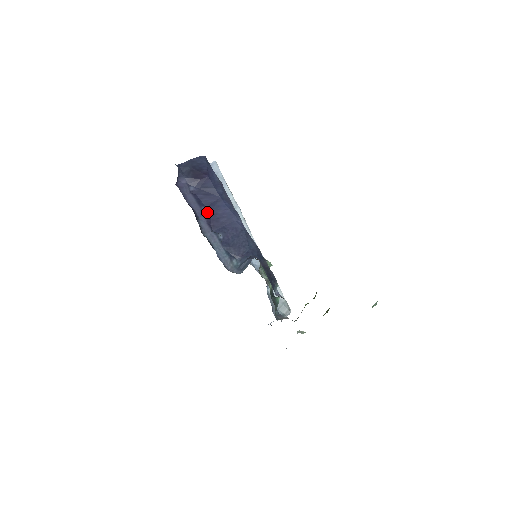
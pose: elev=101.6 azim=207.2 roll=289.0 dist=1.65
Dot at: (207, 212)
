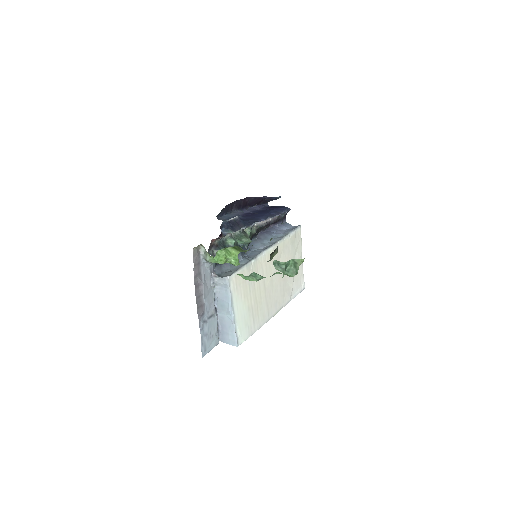
Dot at: (251, 213)
